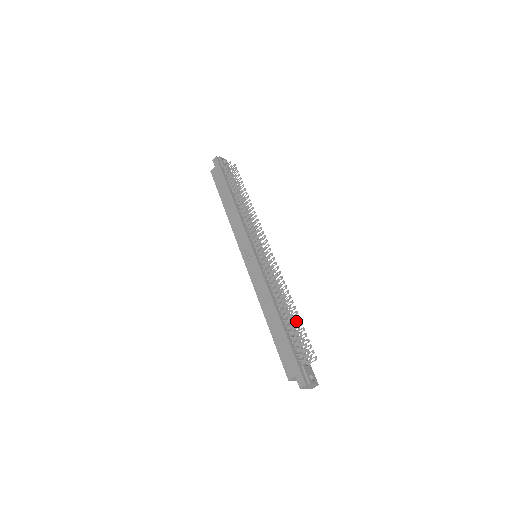
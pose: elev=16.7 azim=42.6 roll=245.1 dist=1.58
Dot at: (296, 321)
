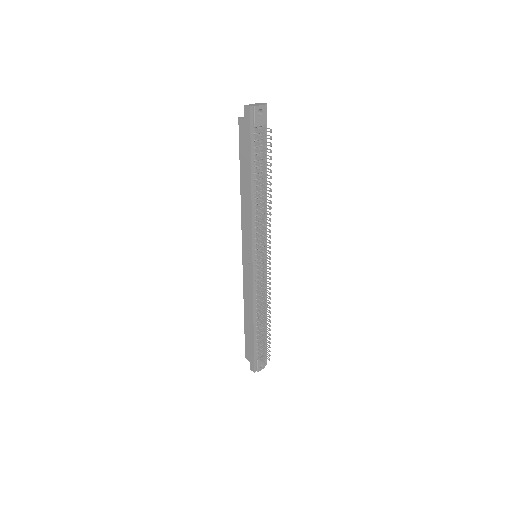
Dot at: occluded
